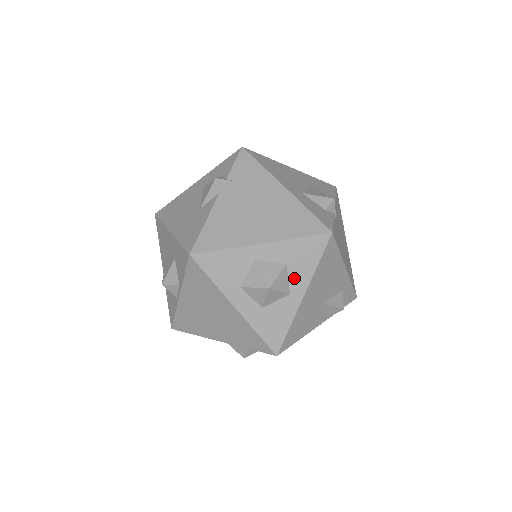
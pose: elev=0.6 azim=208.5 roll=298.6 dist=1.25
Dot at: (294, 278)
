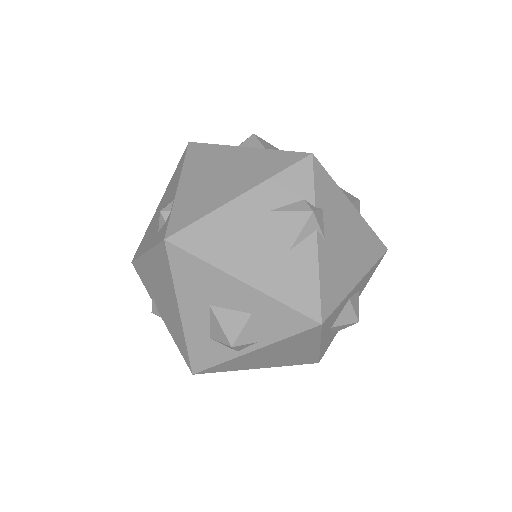
Dot at: occluded
